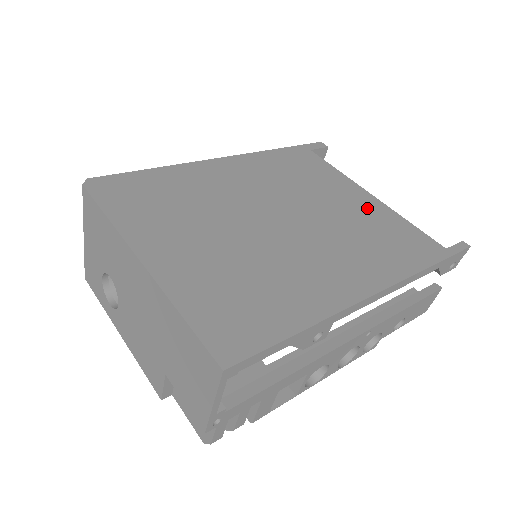
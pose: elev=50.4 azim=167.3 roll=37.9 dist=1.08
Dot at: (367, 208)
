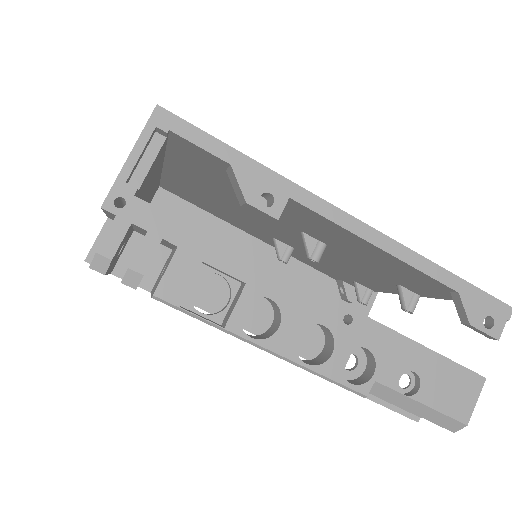
Dot at: occluded
